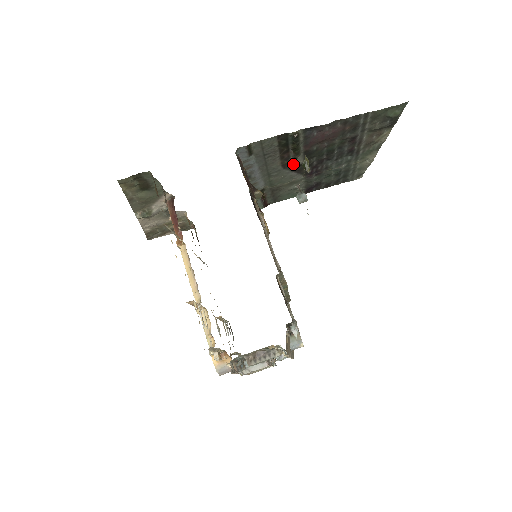
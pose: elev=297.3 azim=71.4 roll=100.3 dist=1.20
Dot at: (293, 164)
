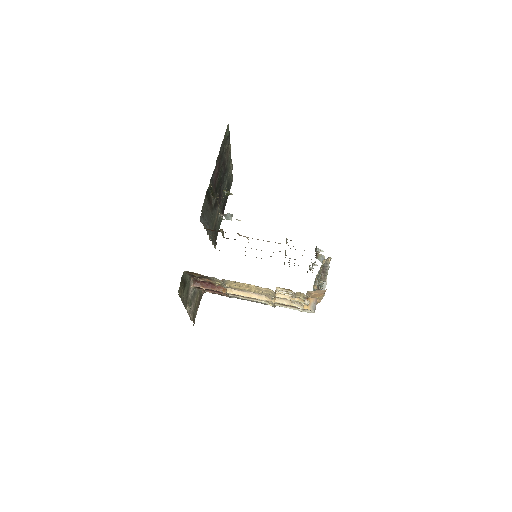
Dot at: (214, 204)
